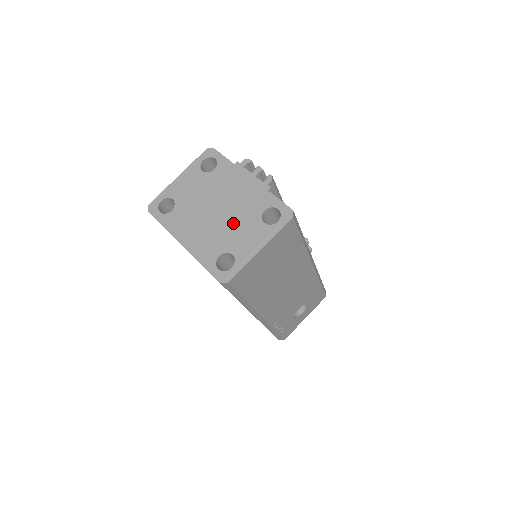
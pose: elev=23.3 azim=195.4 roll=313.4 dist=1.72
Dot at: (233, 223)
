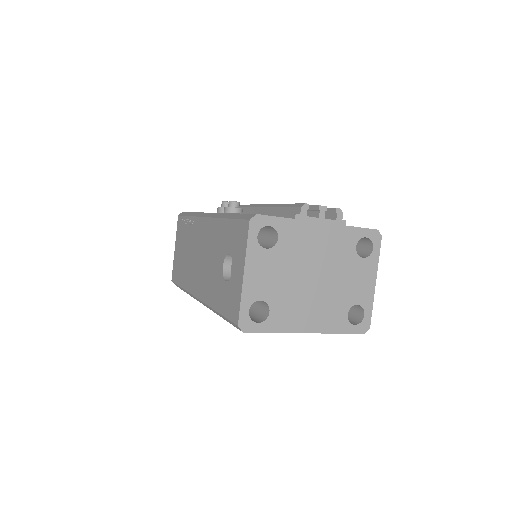
Dot at: (338, 278)
